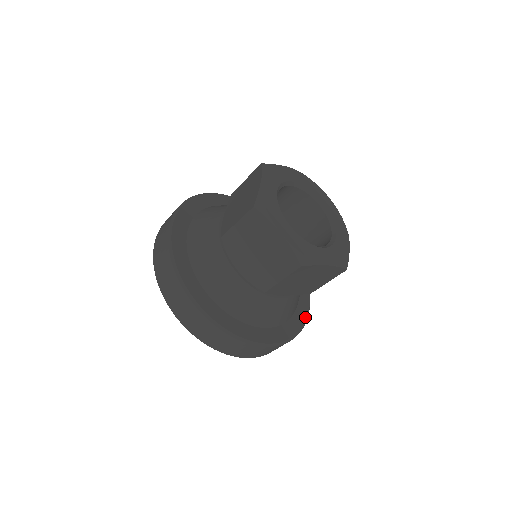
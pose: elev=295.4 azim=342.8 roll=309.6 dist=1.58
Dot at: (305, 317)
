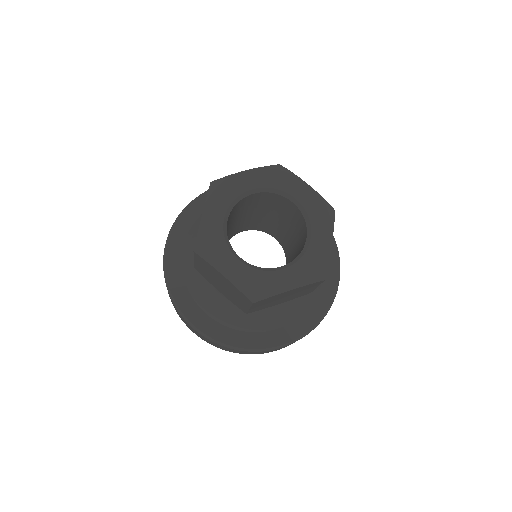
Dot at: (258, 346)
